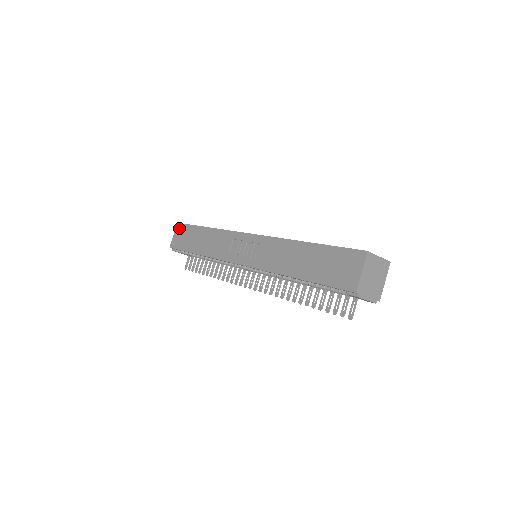
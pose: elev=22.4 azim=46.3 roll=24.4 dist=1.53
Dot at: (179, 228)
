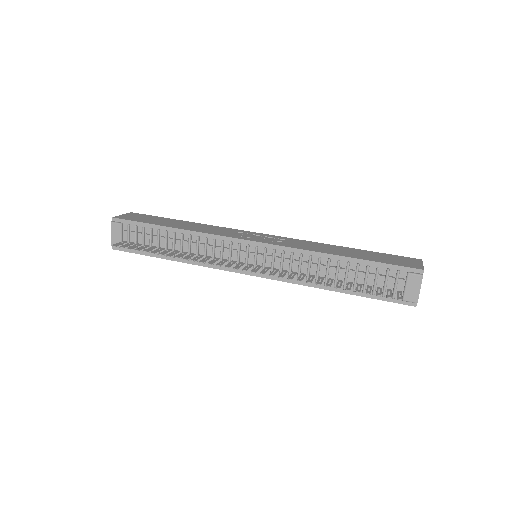
Dot at: (135, 214)
